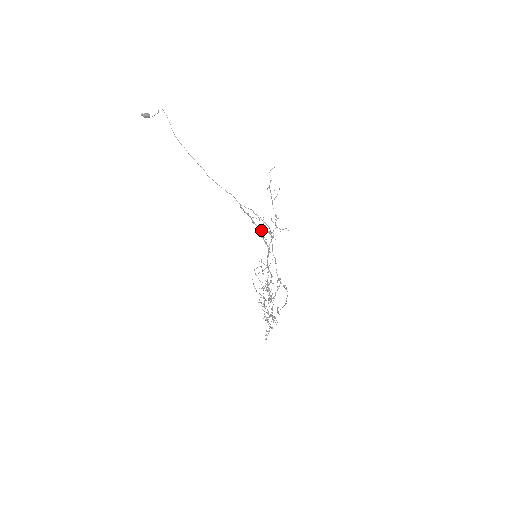
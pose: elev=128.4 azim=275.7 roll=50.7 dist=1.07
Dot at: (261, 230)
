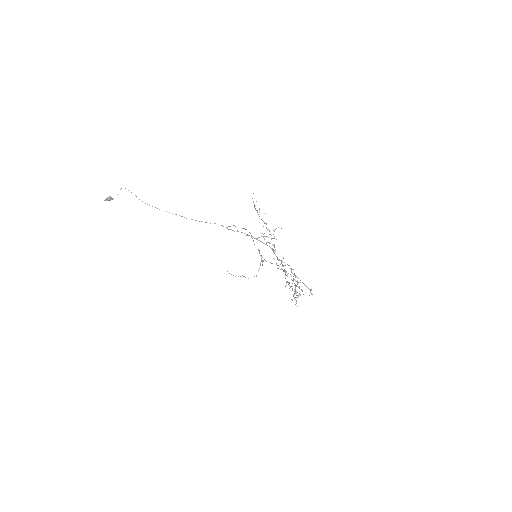
Dot at: occluded
